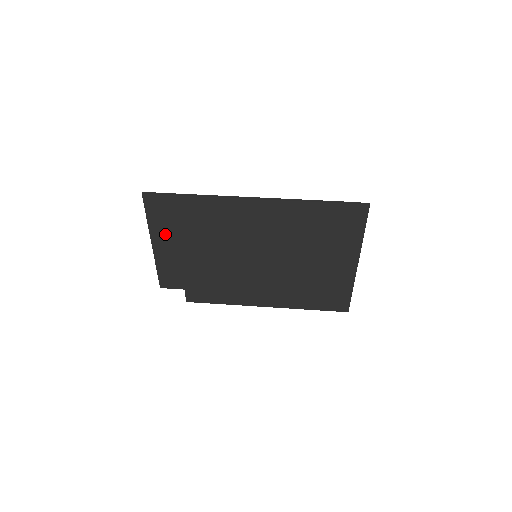
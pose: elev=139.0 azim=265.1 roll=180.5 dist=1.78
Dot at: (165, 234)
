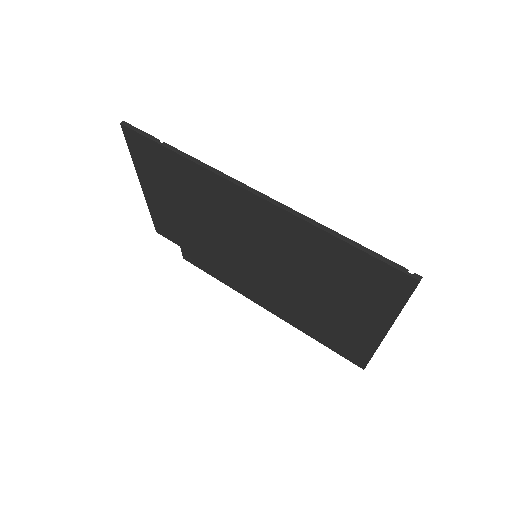
Dot at: (153, 181)
